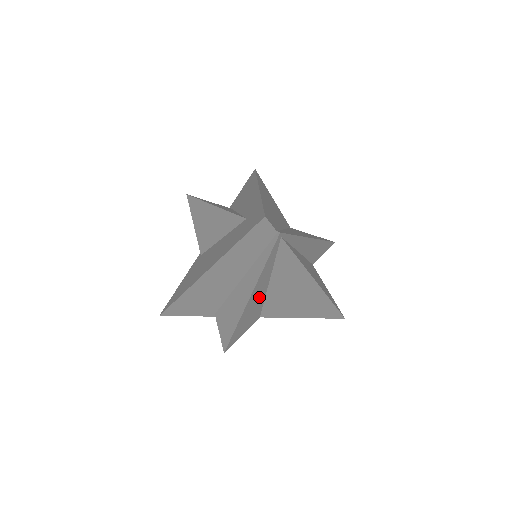
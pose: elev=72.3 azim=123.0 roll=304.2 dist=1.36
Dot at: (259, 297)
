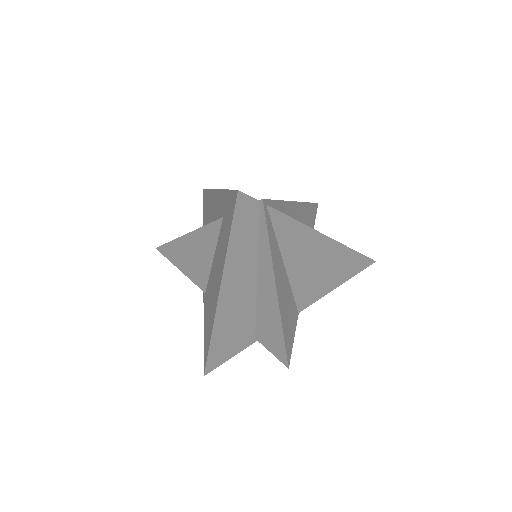
Dot at: (285, 288)
